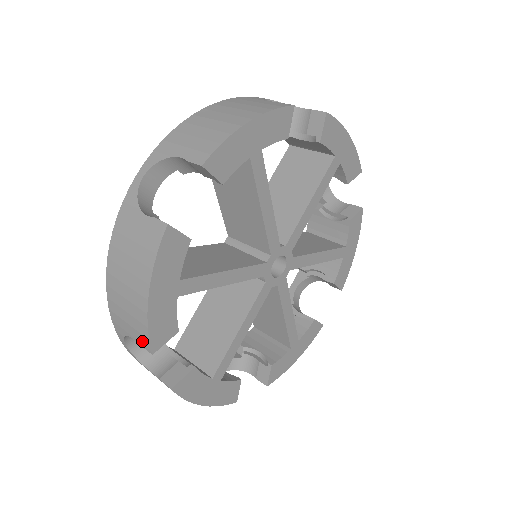
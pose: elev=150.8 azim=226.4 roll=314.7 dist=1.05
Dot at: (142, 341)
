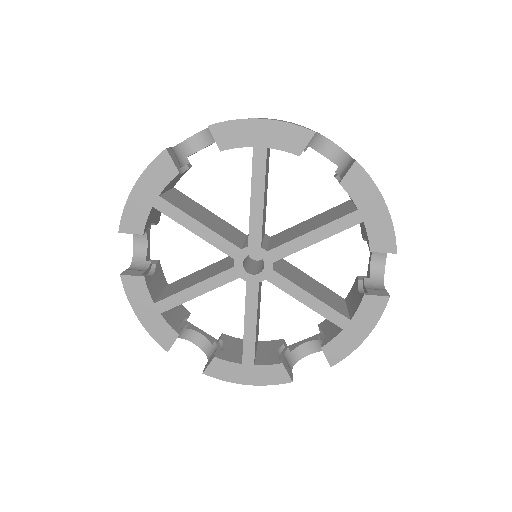
Dot at: occluded
